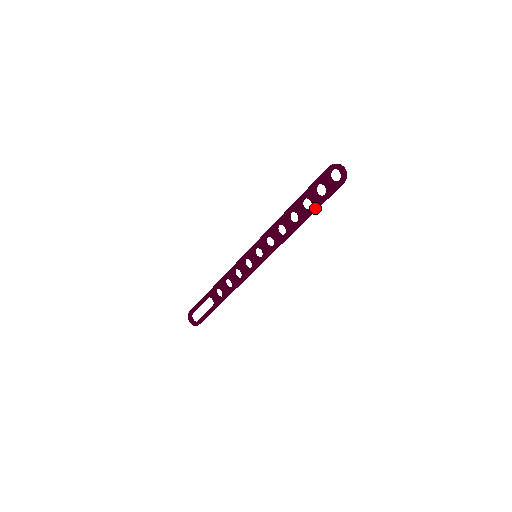
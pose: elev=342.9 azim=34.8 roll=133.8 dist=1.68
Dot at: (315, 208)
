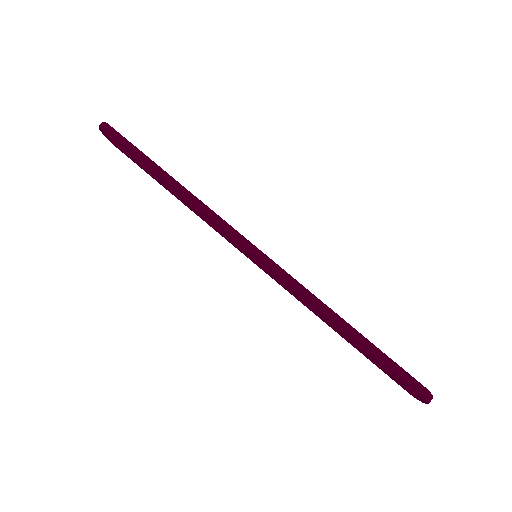
Dot at: (363, 354)
